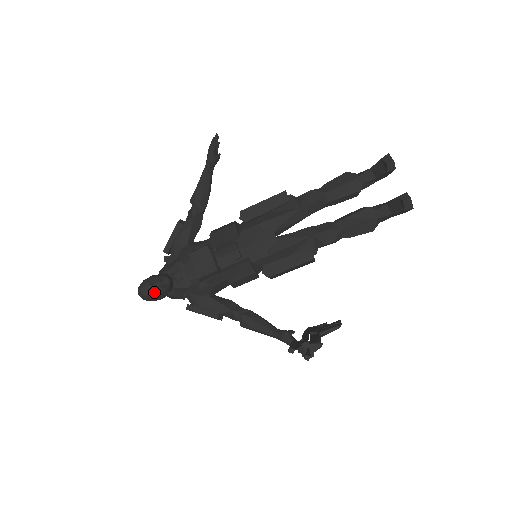
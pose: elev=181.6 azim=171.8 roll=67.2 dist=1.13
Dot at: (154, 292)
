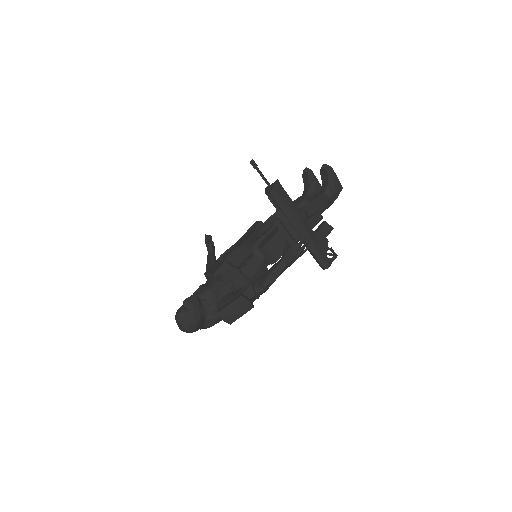
Dot at: (186, 309)
